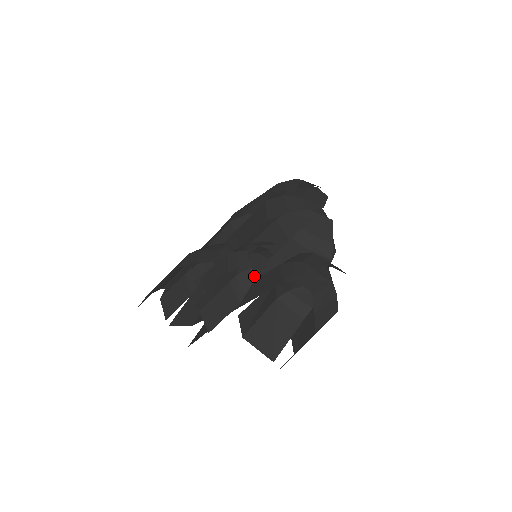
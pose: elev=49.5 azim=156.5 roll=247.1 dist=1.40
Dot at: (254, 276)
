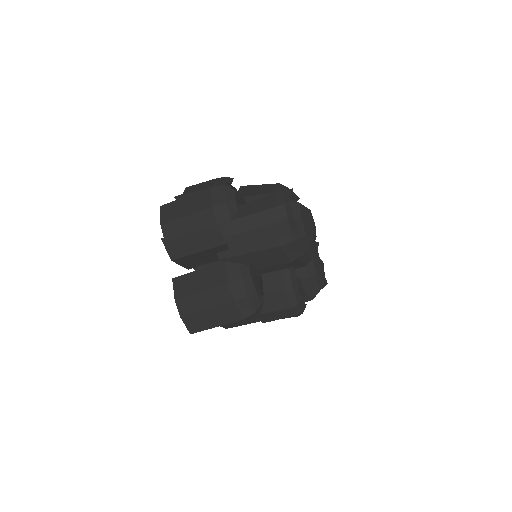
Dot at: occluded
